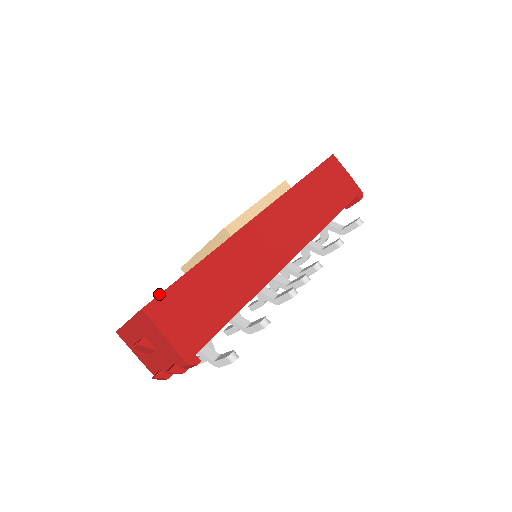
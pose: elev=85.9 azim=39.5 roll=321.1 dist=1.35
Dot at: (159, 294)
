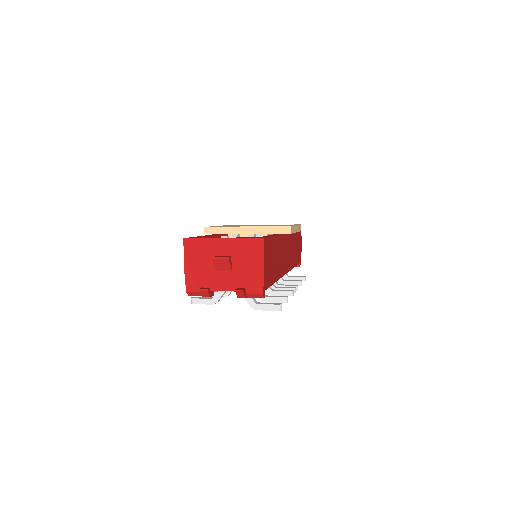
Dot at: (268, 237)
